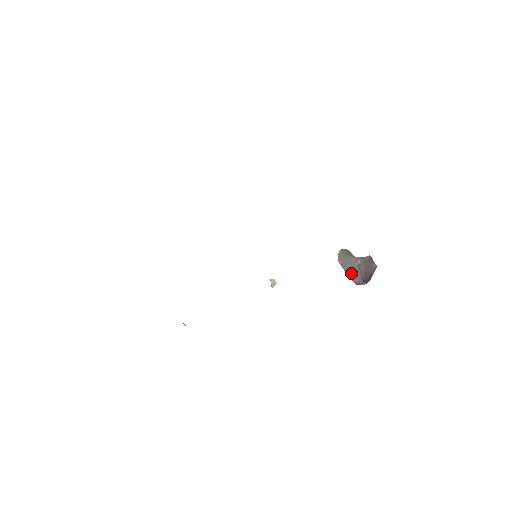
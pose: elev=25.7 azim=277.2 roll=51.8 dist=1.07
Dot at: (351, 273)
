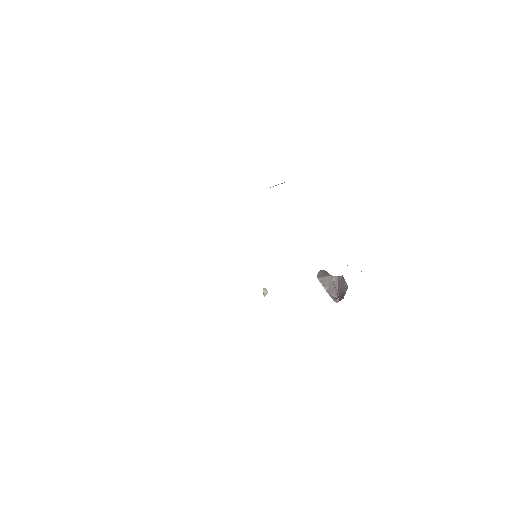
Dot at: (328, 288)
